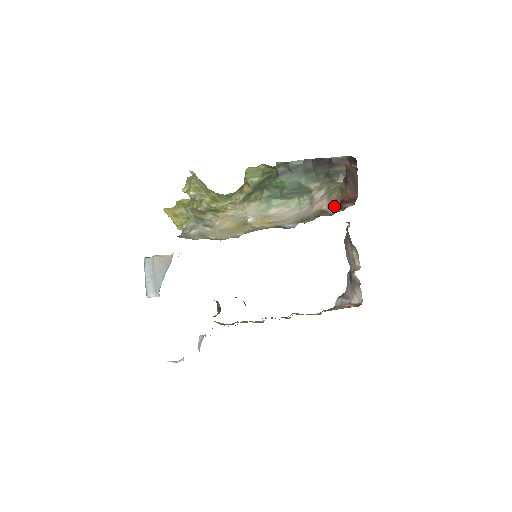
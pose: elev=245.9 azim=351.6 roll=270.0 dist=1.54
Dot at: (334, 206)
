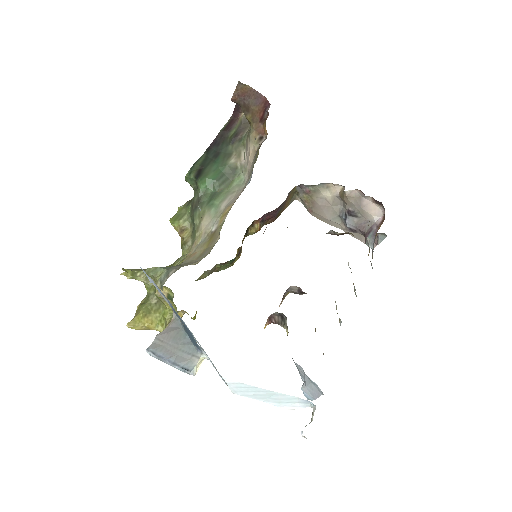
Dot at: (261, 134)
